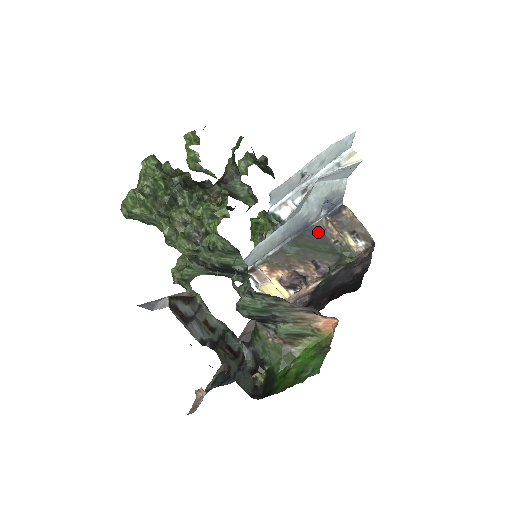
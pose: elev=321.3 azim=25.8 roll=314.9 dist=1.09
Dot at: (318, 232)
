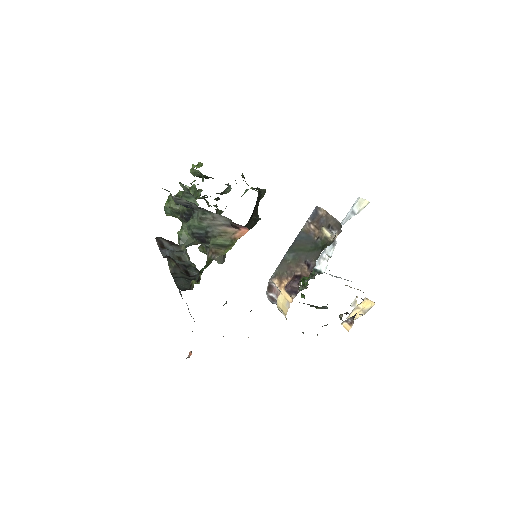
Dot at: (305, 235)
